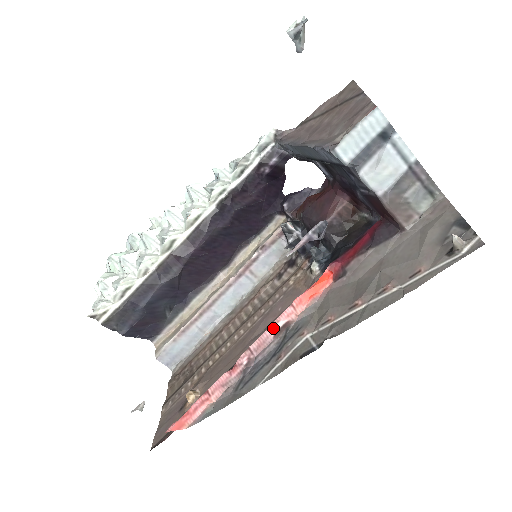
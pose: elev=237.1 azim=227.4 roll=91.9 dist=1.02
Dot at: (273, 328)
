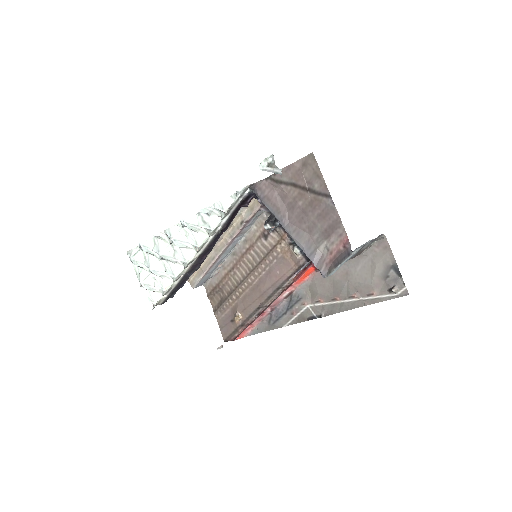
Dot at: (282, 296)
